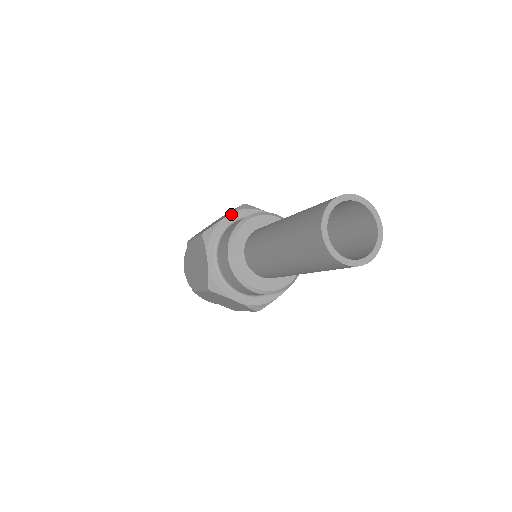
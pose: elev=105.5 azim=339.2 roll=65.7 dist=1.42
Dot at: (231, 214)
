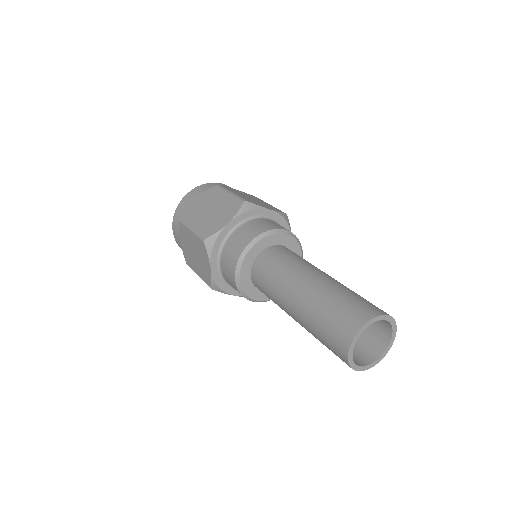
Dot at: (275, 212)
